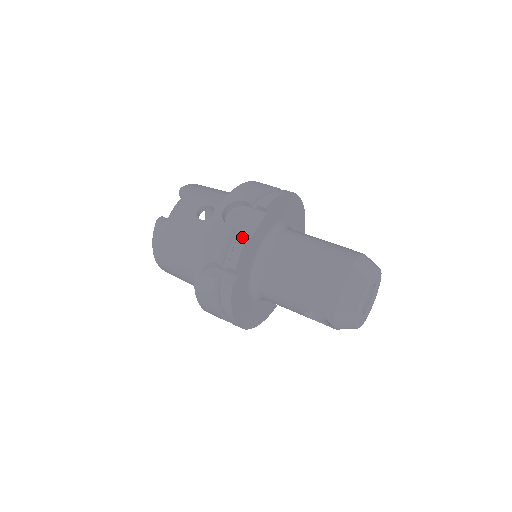
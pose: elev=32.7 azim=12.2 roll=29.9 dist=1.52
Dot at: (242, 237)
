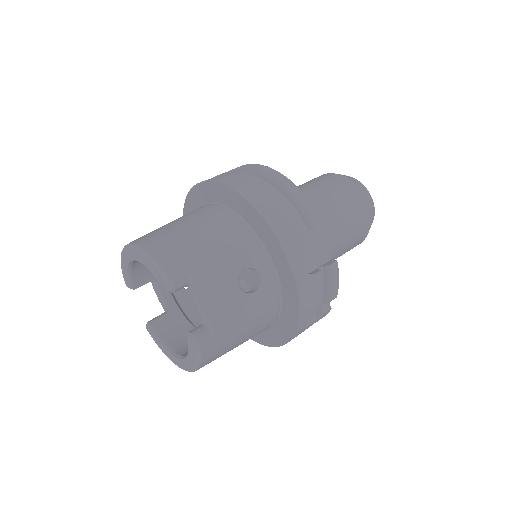
Dot at: (334, 270)
